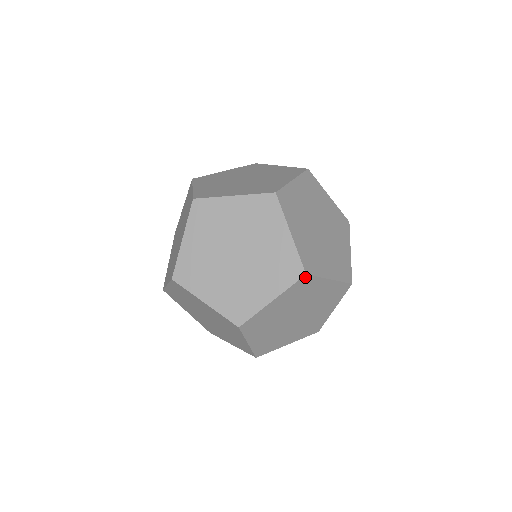
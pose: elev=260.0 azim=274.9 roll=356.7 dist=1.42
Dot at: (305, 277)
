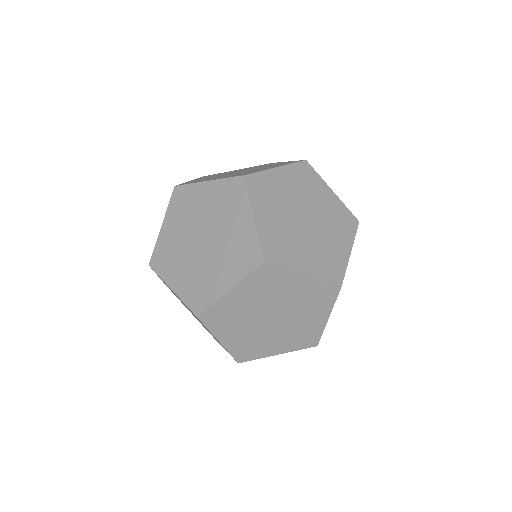
Dot at: (306, 164)
